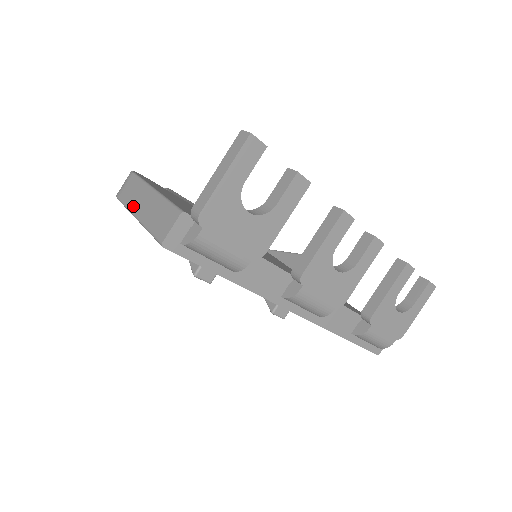
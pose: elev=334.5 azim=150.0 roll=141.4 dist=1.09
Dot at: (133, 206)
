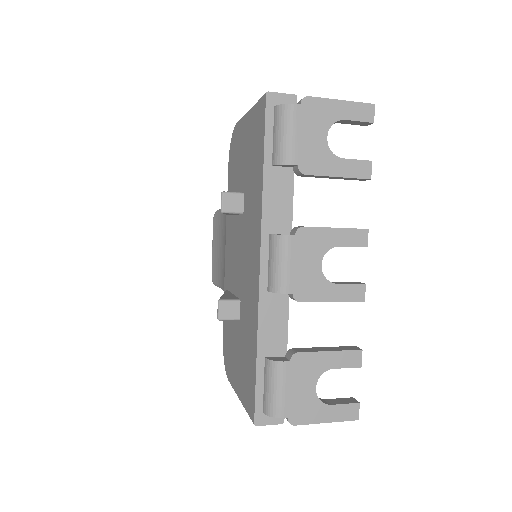
Dot at: occluded
